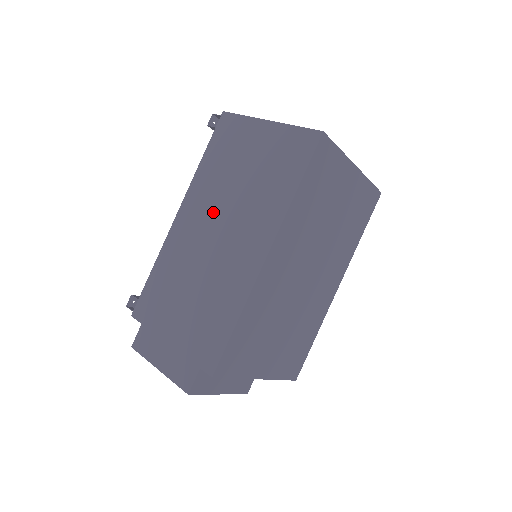
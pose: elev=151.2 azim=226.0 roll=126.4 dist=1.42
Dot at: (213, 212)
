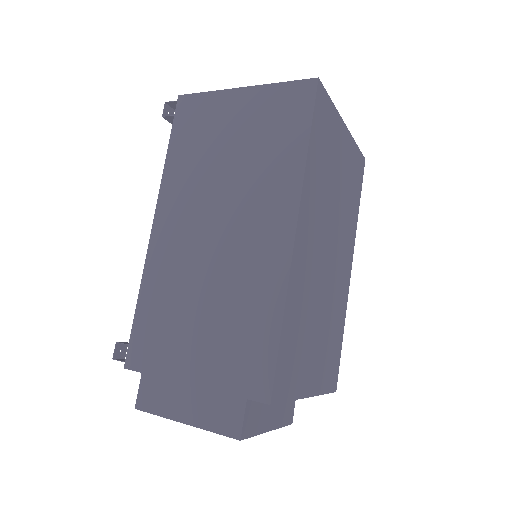
Dot at: (203, 207)
